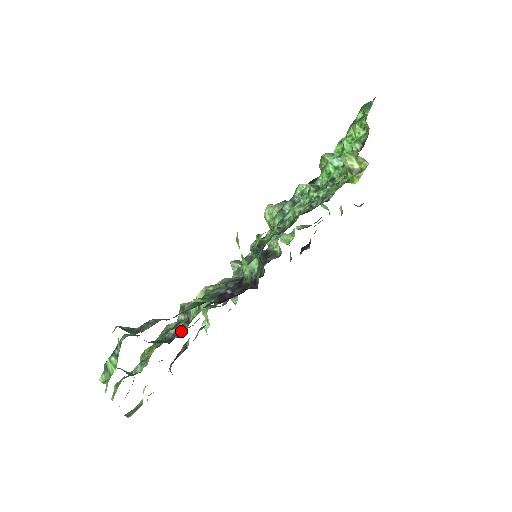
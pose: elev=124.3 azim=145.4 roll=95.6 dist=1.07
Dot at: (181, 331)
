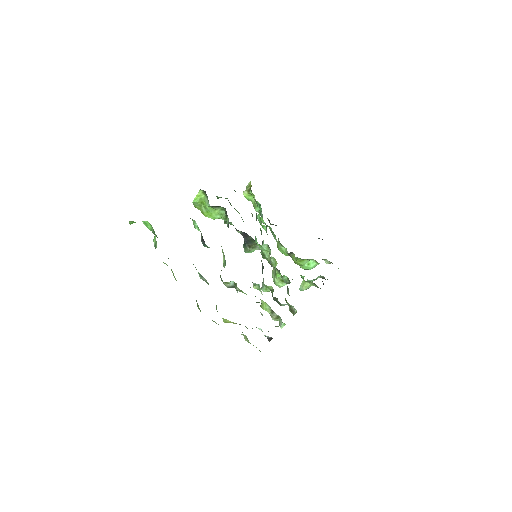
Dot at: occluded
